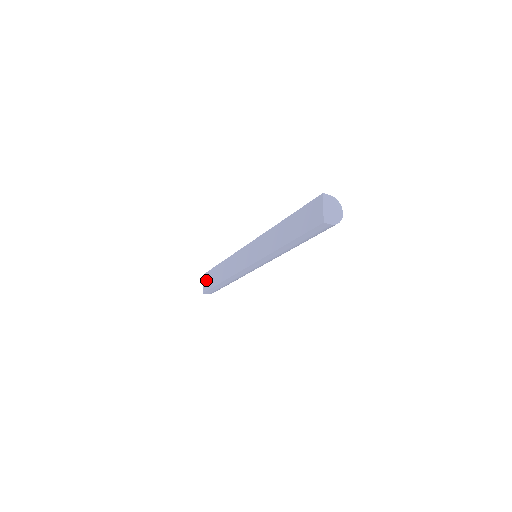
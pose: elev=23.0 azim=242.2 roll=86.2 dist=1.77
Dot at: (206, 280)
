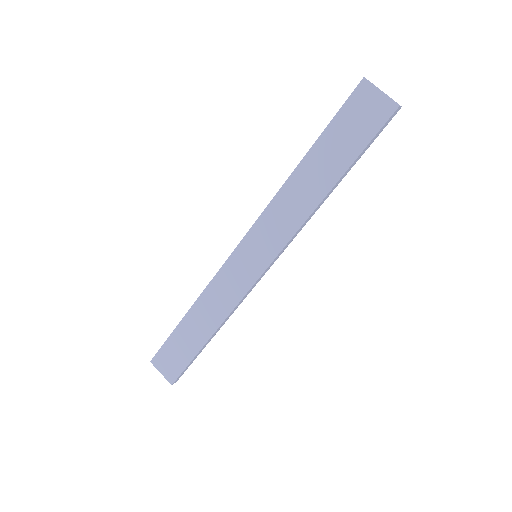
Dot at: (165, 364)
